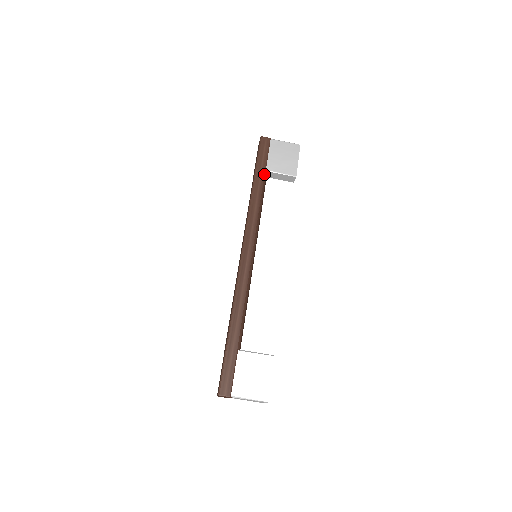
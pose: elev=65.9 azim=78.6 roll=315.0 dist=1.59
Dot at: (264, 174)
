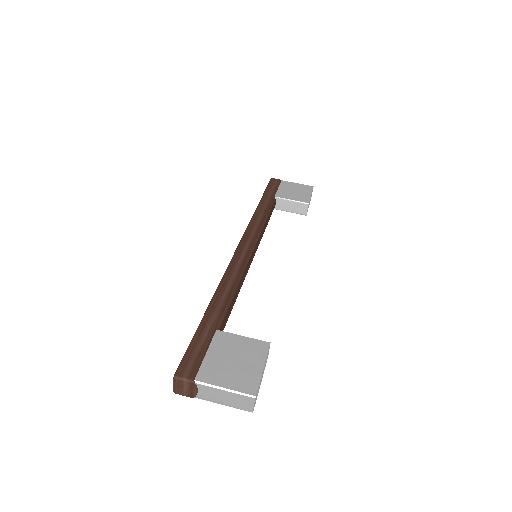
Dot at: (272, 198)
